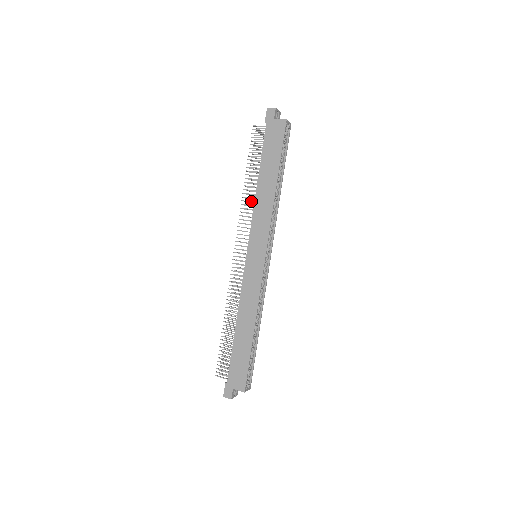
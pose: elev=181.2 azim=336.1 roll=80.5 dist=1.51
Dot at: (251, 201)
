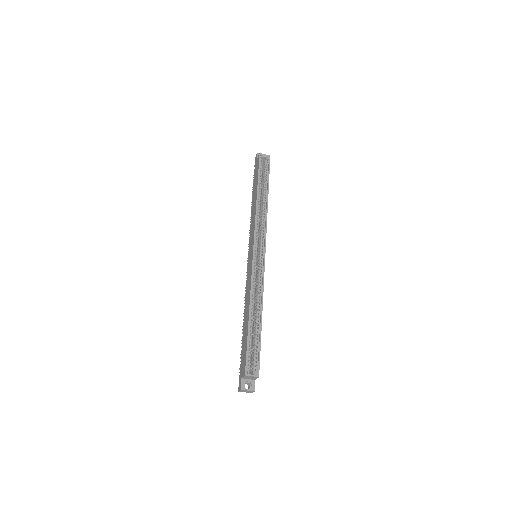
Dot at: occluded
